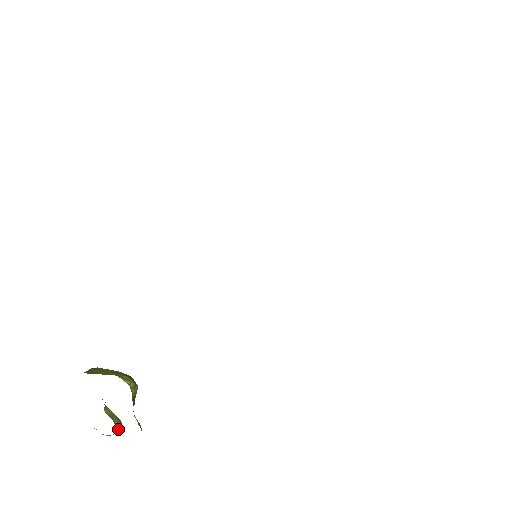
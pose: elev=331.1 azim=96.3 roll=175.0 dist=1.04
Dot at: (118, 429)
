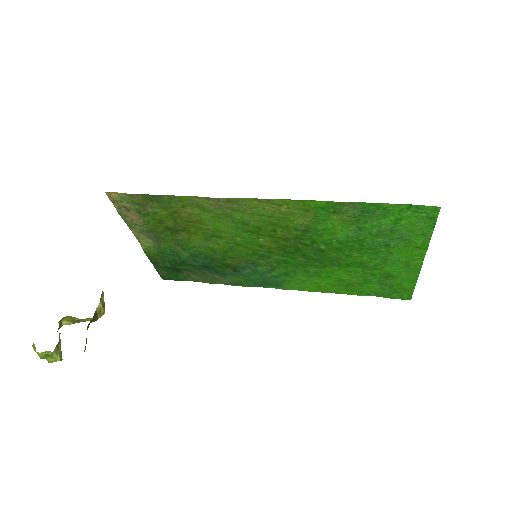
Dot at: (57, 353)
